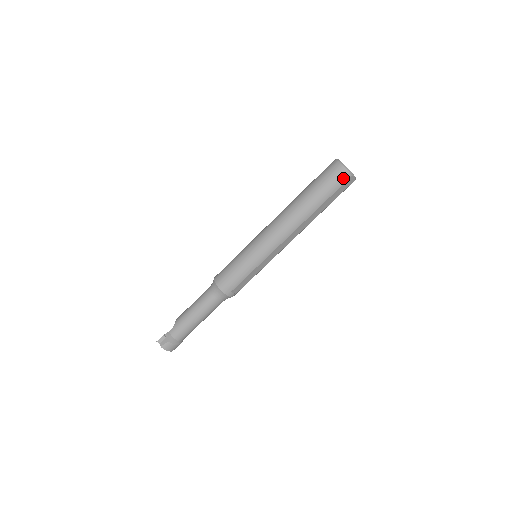
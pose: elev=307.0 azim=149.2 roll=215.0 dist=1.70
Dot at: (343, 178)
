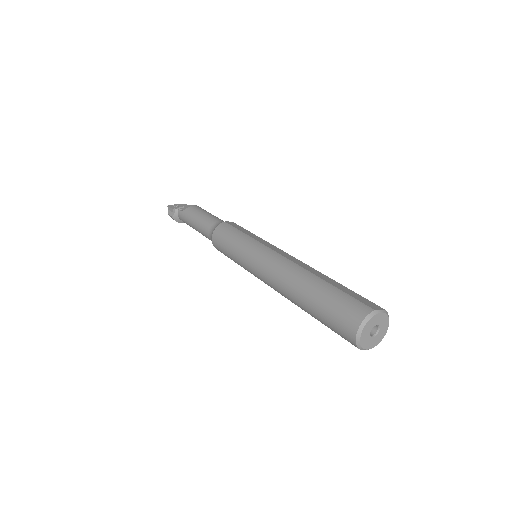
Dot at: (348, 340)
